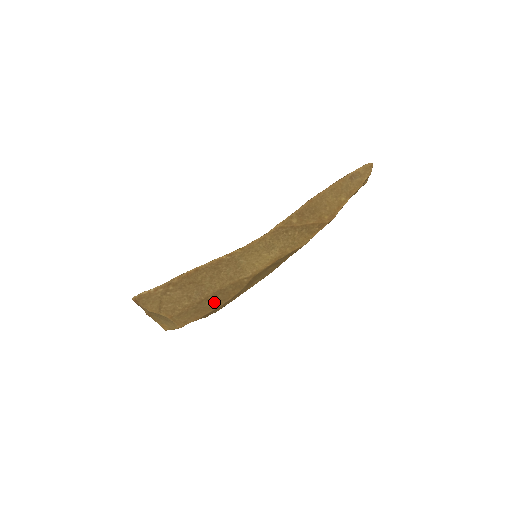
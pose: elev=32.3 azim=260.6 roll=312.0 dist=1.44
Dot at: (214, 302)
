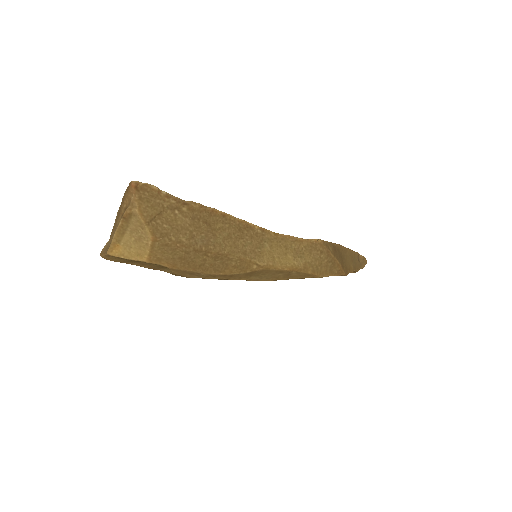
Dot at: (206, 263)
